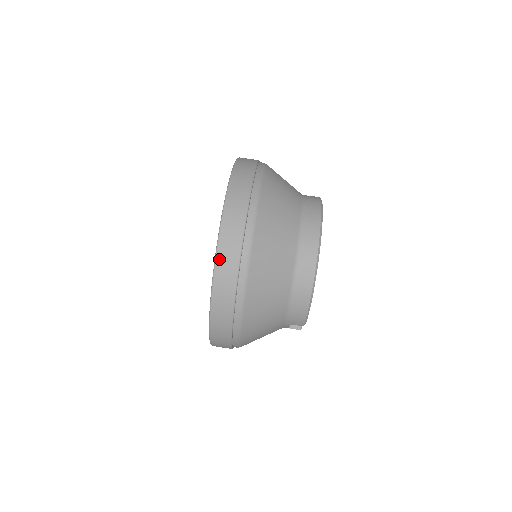
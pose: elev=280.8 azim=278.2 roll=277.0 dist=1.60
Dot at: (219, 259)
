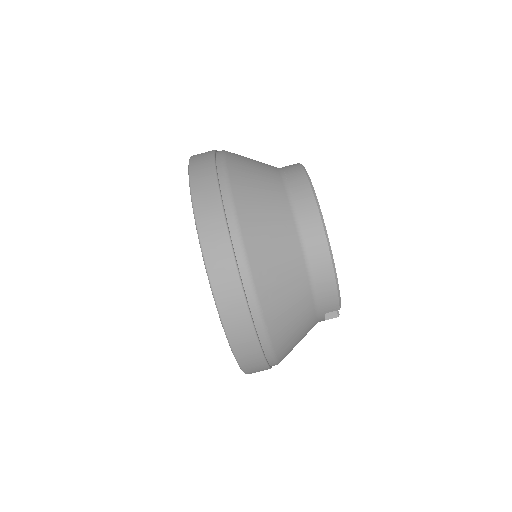
Dot at: (210, 267)
